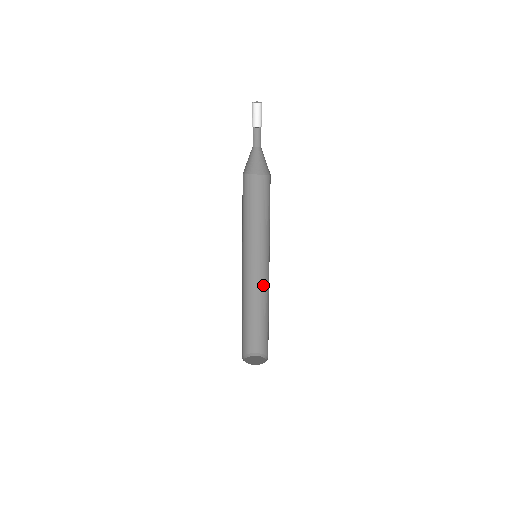
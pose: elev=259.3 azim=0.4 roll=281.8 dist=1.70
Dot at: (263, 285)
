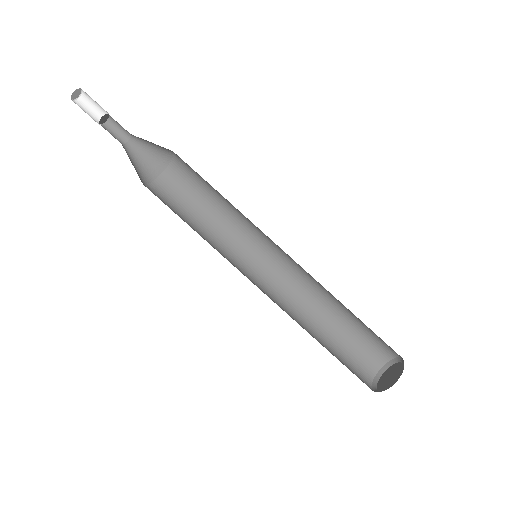
Dot at: (296, 287)
